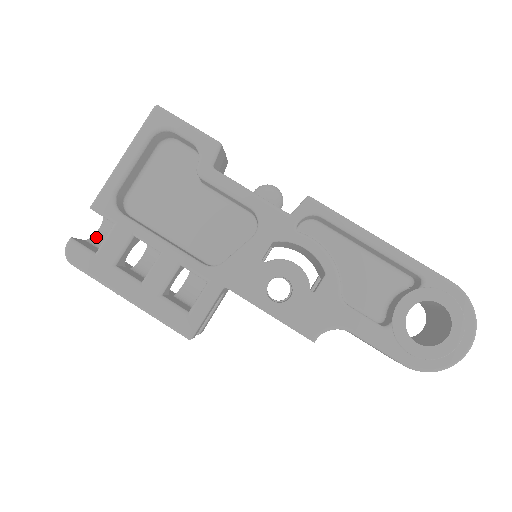
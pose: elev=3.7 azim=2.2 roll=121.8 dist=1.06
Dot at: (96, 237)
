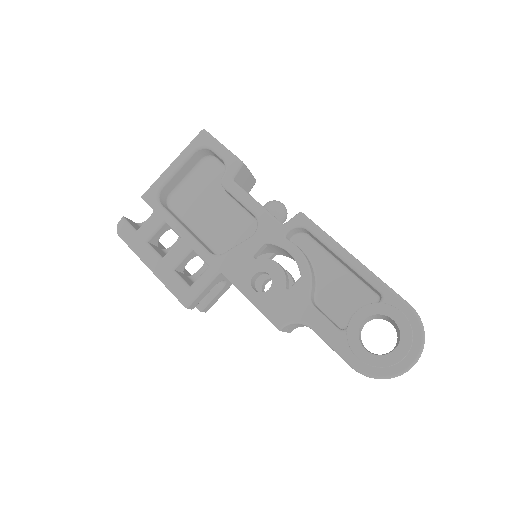
Dot at: occluded
